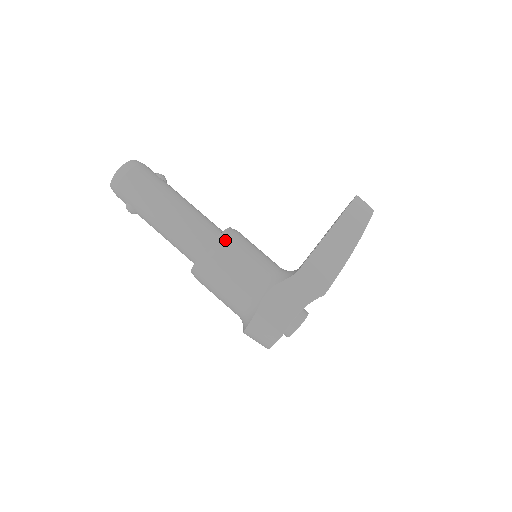
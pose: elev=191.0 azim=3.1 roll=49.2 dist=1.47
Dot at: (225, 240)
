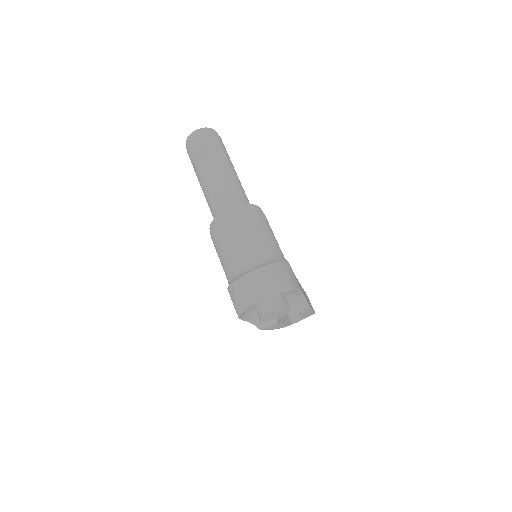
Dot at: occluded
